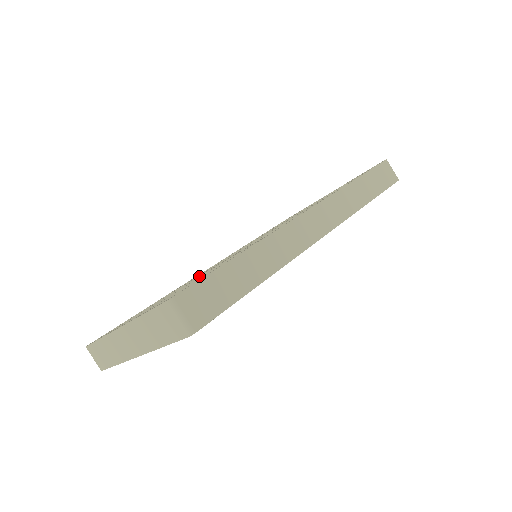
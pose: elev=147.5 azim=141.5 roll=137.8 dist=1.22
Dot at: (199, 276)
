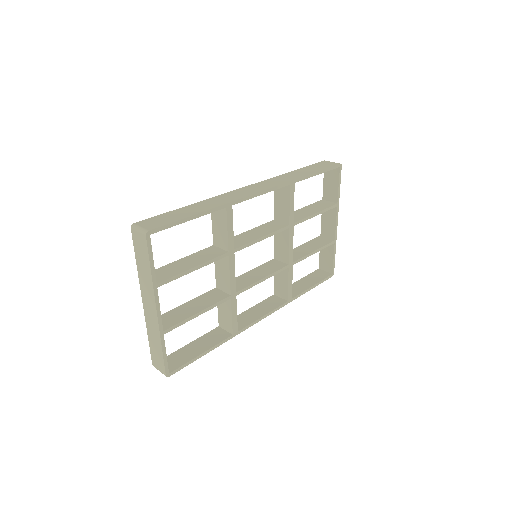
Dot at: (216, 283)
